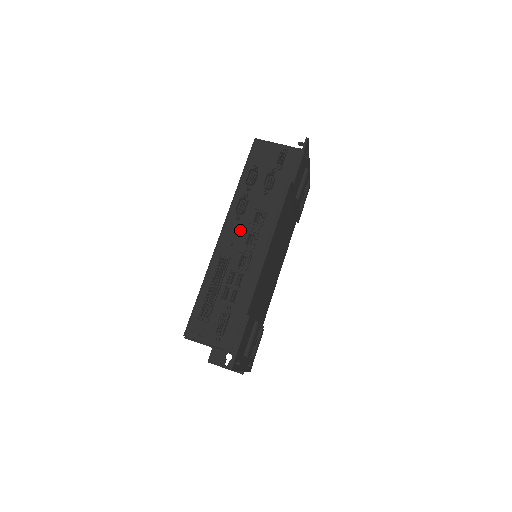
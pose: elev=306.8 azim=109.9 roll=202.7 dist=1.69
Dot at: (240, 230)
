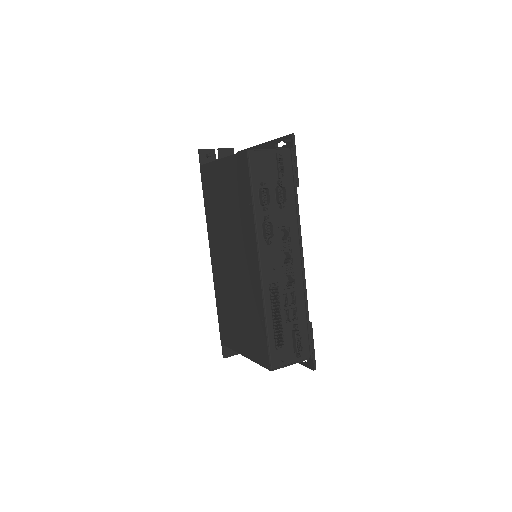
Dot at: (275, 254)
